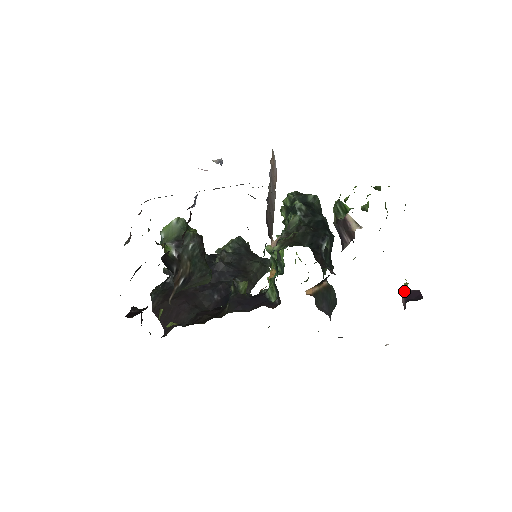
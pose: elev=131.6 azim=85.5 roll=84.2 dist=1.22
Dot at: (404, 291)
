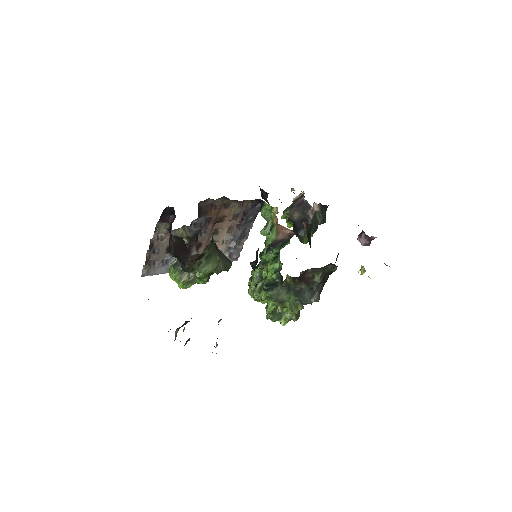
Dot at: (357, 239)
